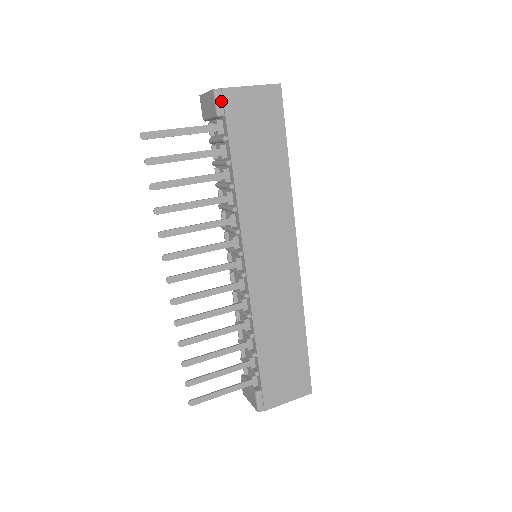
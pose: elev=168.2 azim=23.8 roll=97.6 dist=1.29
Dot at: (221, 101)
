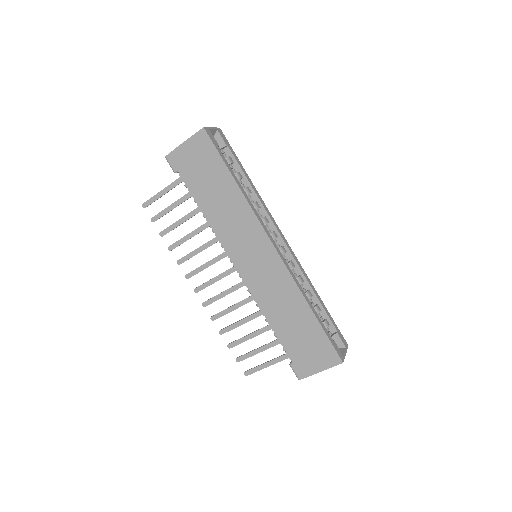
Dot at: (172, 162)
